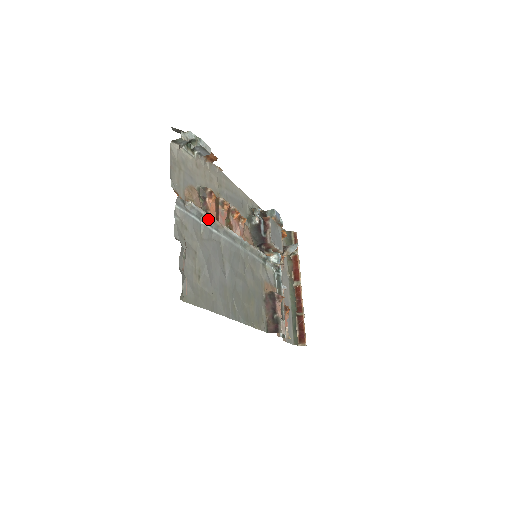
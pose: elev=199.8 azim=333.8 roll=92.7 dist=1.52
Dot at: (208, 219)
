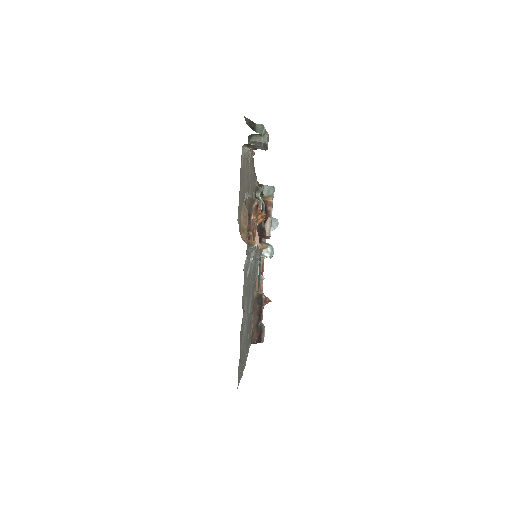
Dot at: occluded
